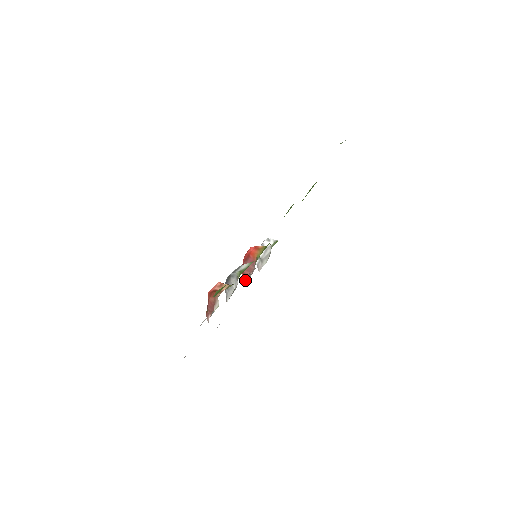
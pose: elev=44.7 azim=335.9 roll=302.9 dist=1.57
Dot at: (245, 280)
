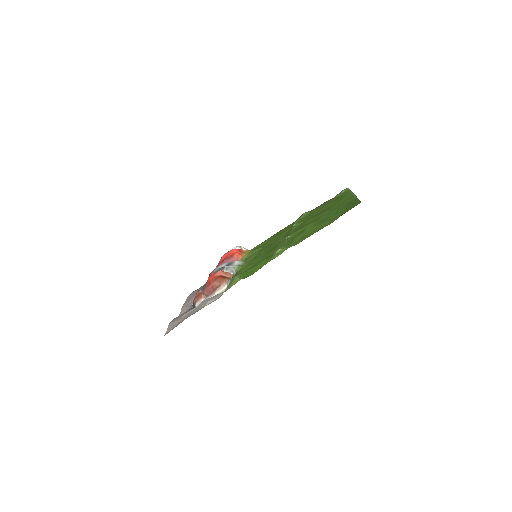
Dot at: occluded
